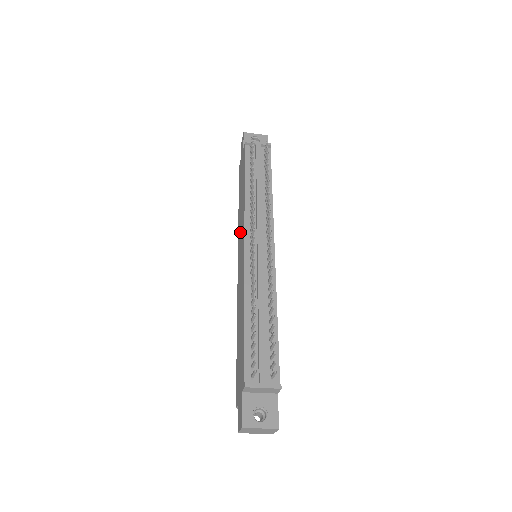
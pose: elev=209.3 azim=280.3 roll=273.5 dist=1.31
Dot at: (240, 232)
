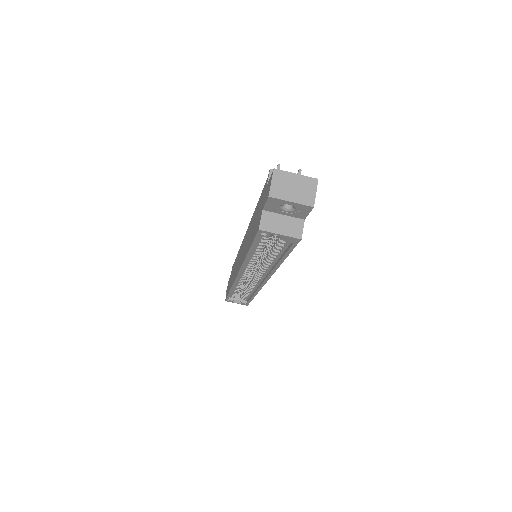
Dot at: (236, 267)
